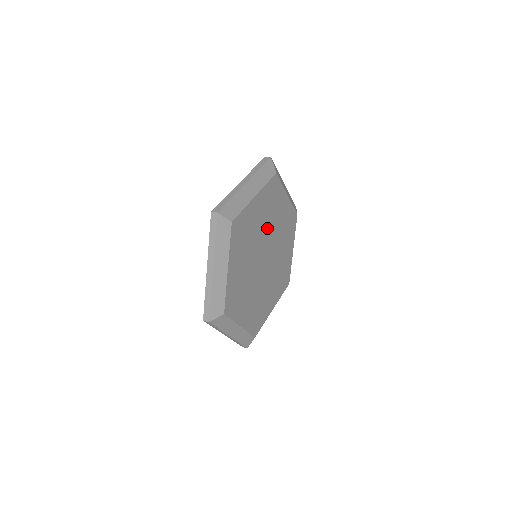
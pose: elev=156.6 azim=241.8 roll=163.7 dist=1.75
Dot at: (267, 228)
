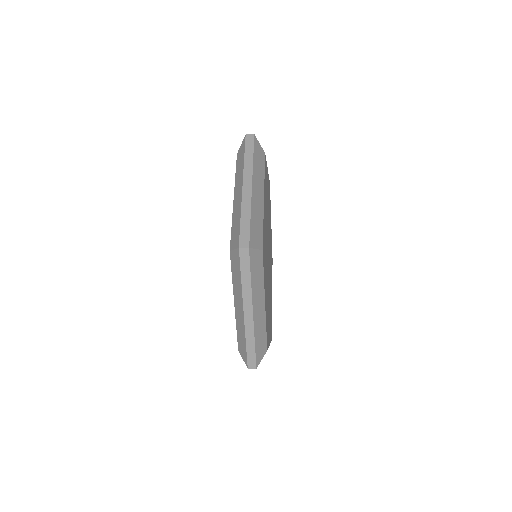
Dot at: (267, 223)
